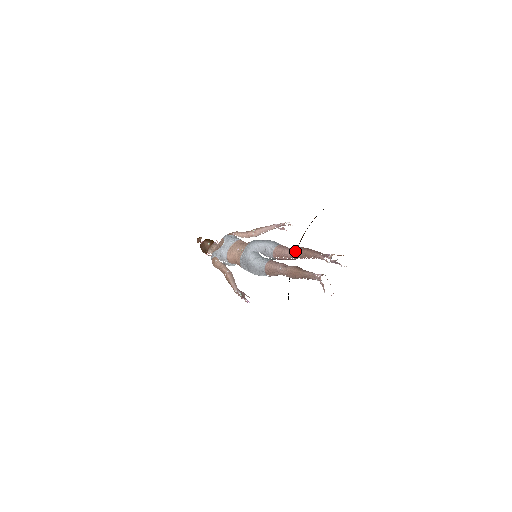
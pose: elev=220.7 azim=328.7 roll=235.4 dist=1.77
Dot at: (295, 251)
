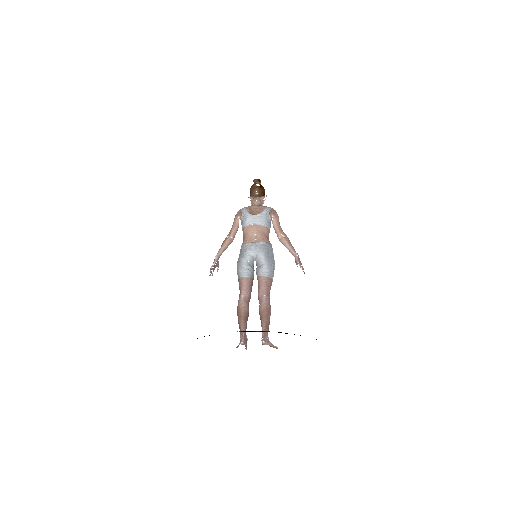
Dot at: (263, 302)
